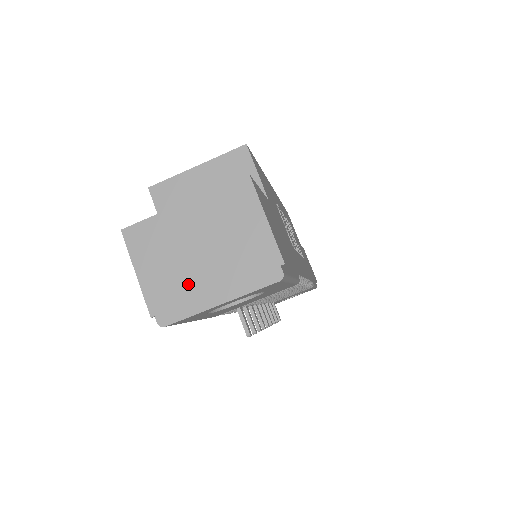
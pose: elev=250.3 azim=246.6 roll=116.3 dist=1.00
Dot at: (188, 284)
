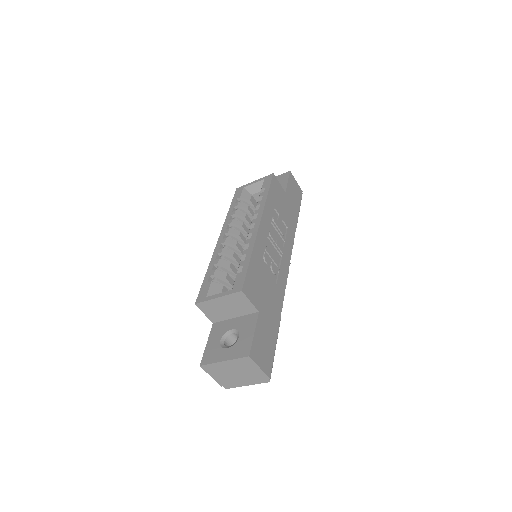
Dot at: (233, 380)
